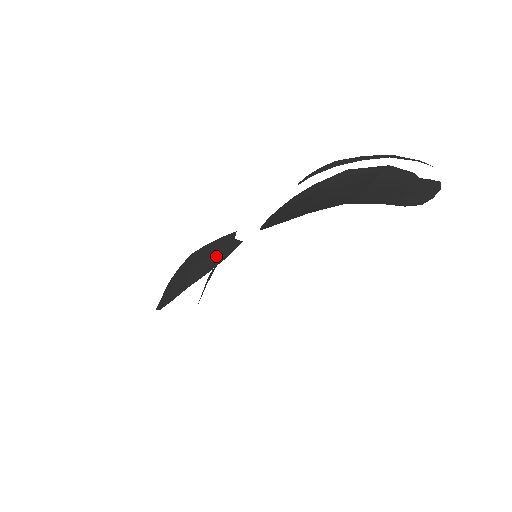
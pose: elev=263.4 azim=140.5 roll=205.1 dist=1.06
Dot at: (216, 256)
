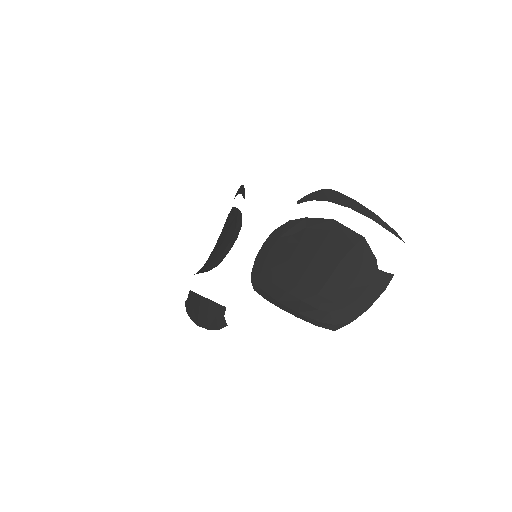
Dot at: (213, 321)
